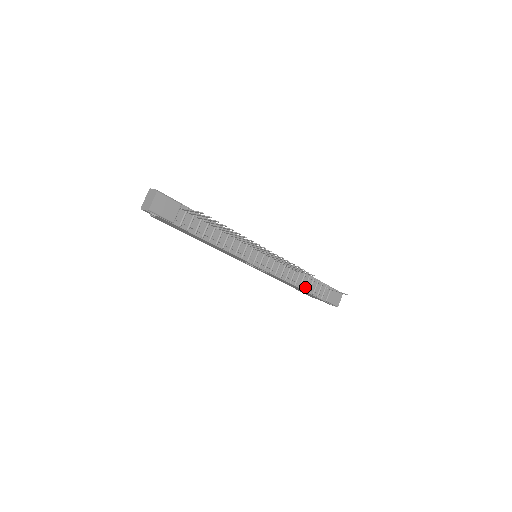
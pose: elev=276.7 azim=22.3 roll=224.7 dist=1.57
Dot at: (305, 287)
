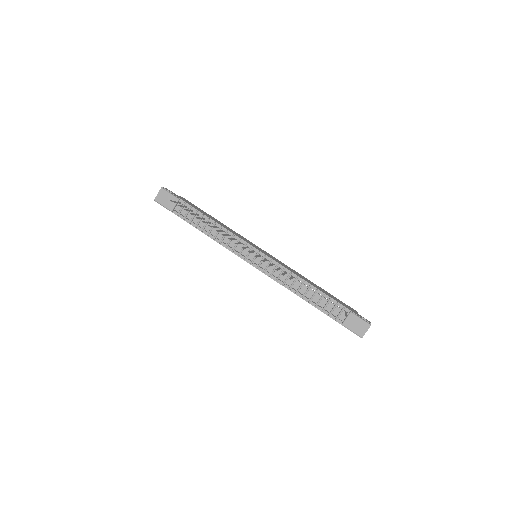
Dot at: (310, 300)
